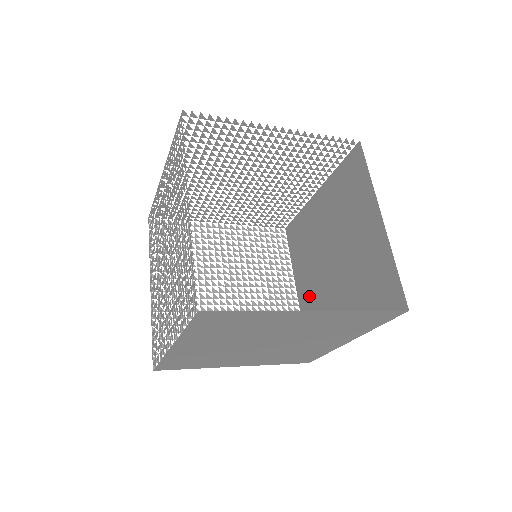
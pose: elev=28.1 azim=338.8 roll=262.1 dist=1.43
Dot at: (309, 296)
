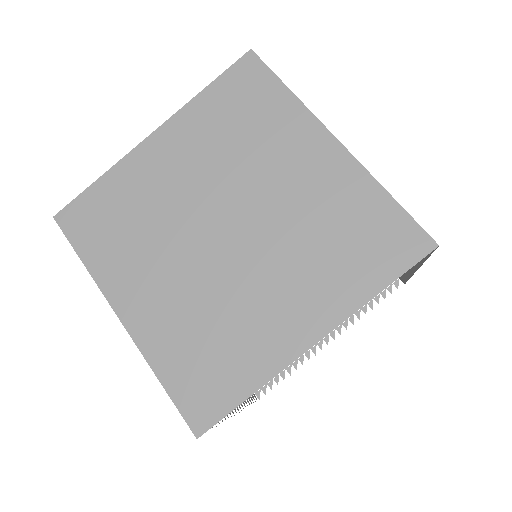
Dot at: occluded
